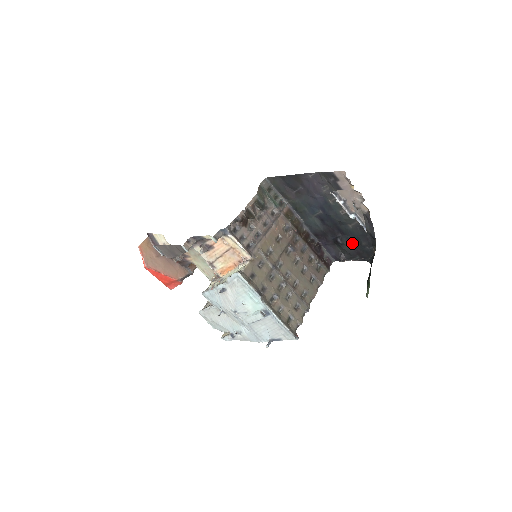
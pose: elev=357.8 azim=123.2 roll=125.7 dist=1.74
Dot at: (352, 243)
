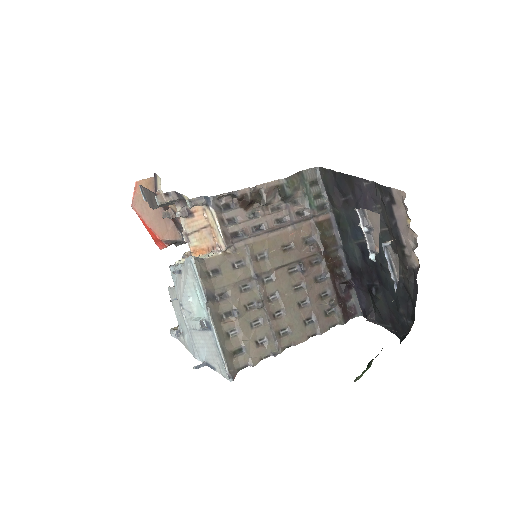
Dot at: (388, 302)
